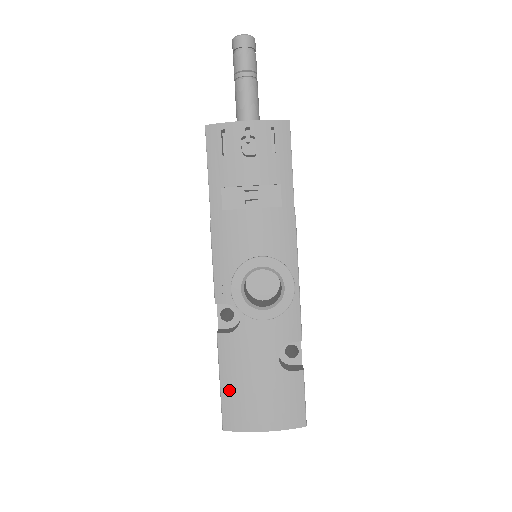
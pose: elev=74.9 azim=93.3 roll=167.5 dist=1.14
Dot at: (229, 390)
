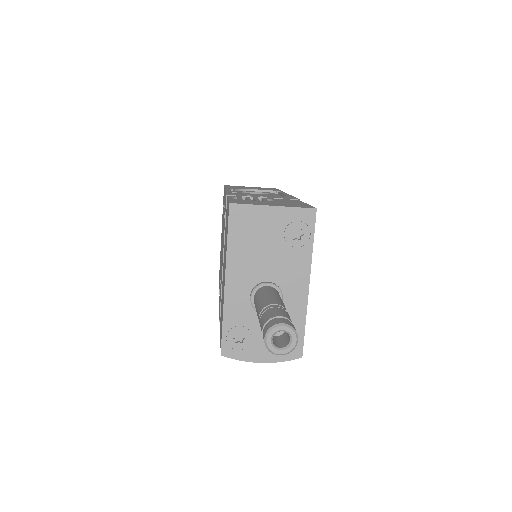
Dot at: occluded
